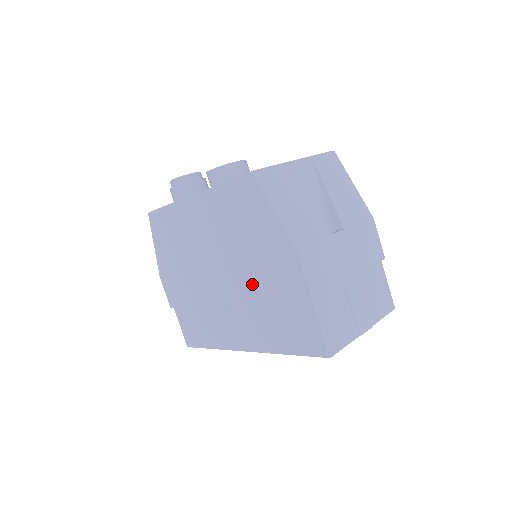
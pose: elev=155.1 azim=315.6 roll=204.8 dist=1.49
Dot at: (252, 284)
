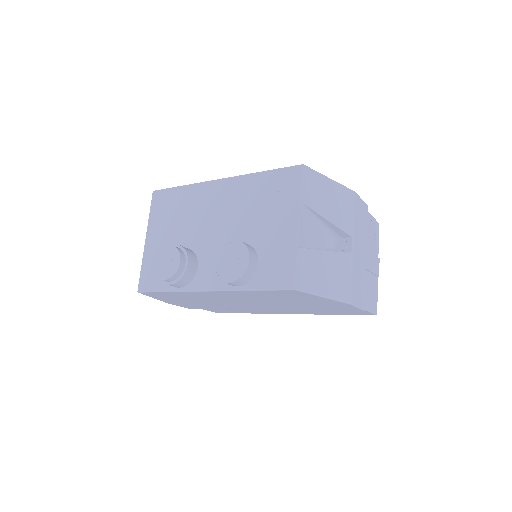
Dot at: (297, 308)
